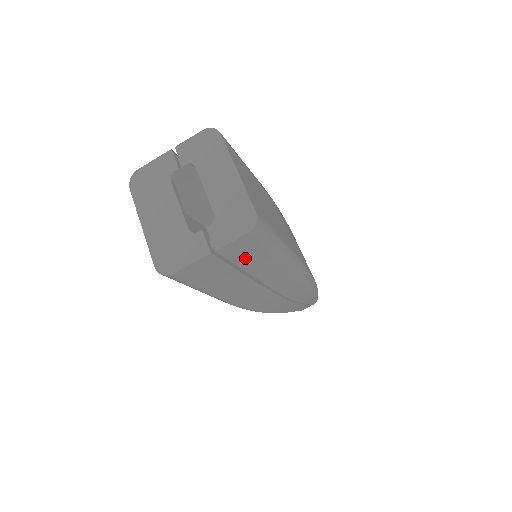
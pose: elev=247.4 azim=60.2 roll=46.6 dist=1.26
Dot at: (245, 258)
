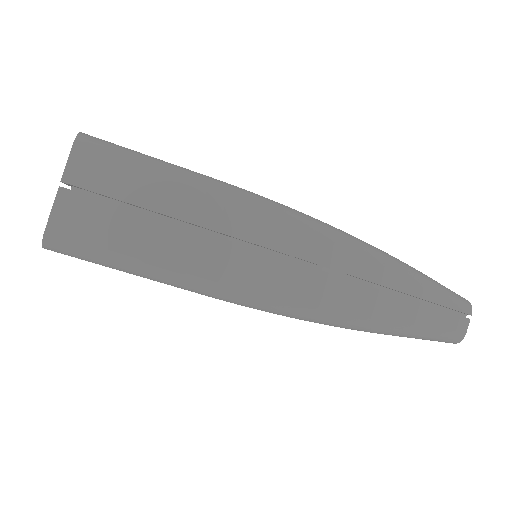
Dot at: (118, 185)
